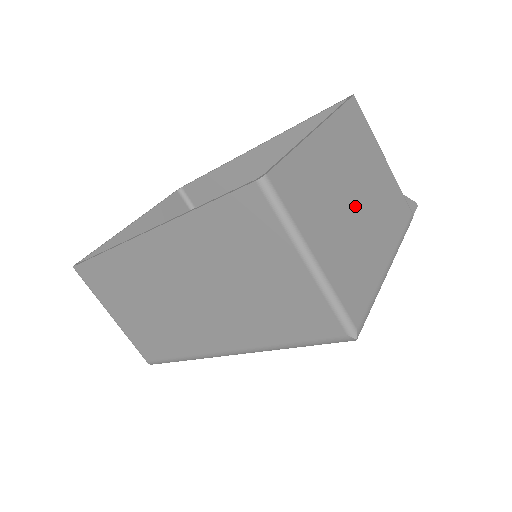
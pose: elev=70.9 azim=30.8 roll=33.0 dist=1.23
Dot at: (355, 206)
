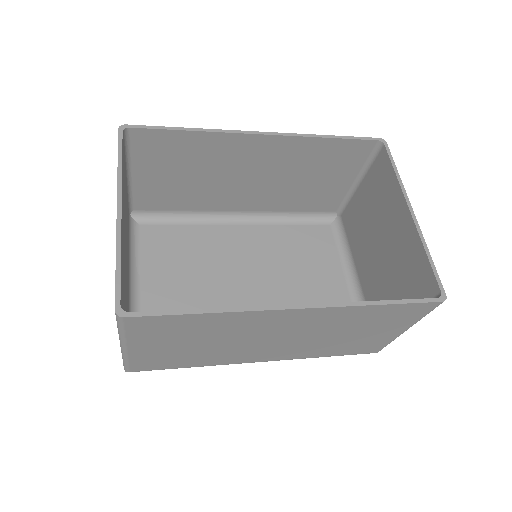
Dot at: occluded
